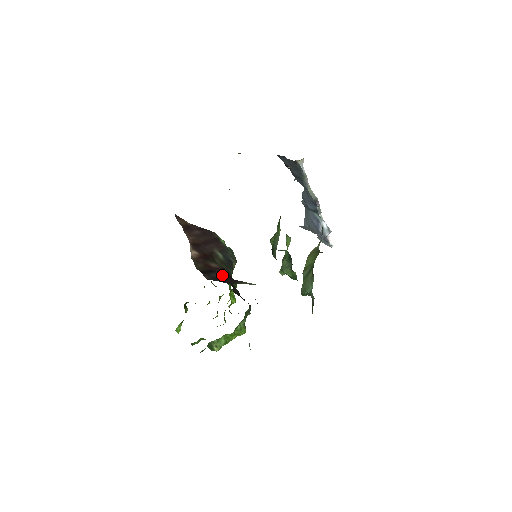
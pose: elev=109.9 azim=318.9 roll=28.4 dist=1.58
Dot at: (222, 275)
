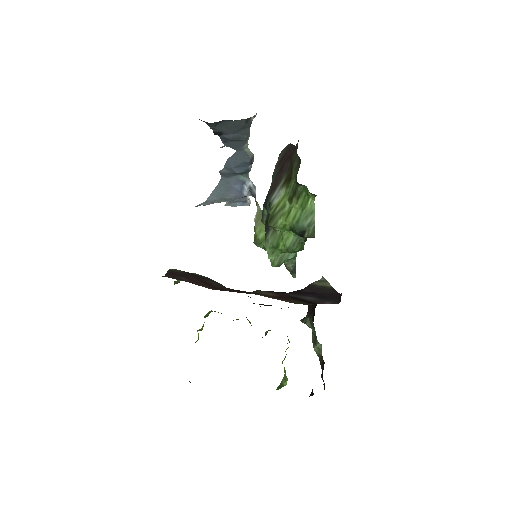
Dot at: (301, 294)
